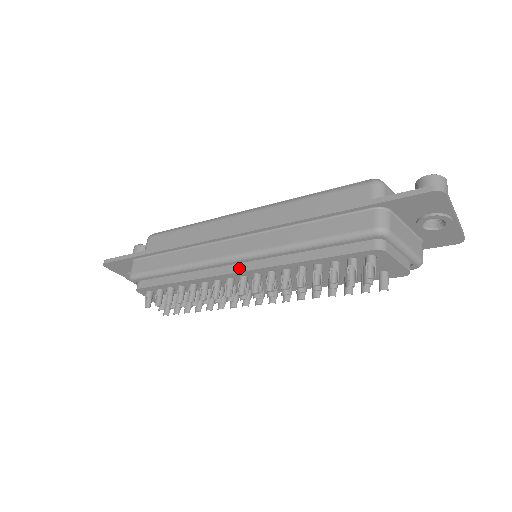
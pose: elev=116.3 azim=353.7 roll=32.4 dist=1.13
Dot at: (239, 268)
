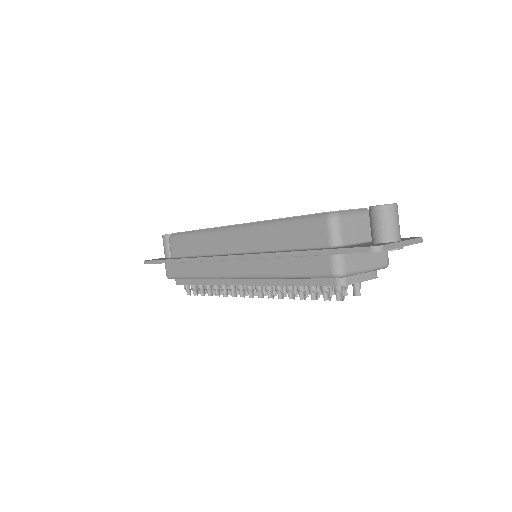
Dot at: (243, 282)
